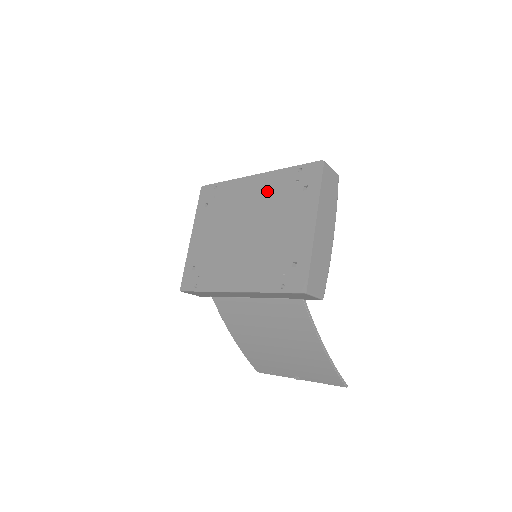
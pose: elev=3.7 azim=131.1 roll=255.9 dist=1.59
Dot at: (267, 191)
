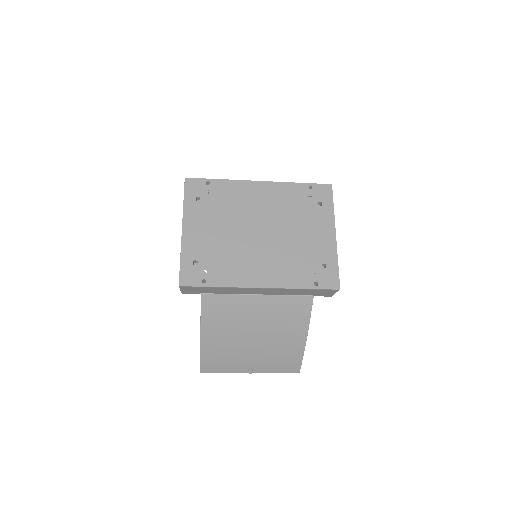
Dot at: (278, 199)
